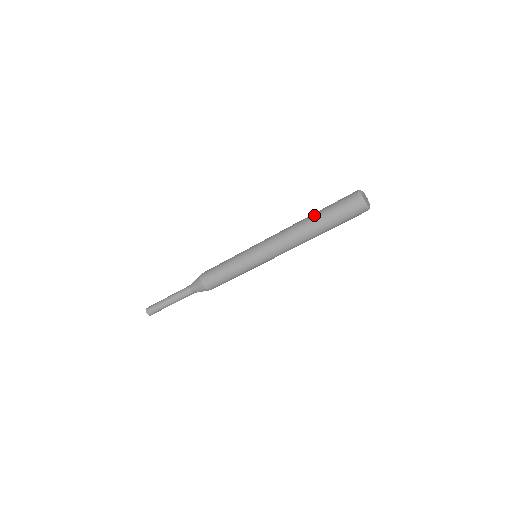
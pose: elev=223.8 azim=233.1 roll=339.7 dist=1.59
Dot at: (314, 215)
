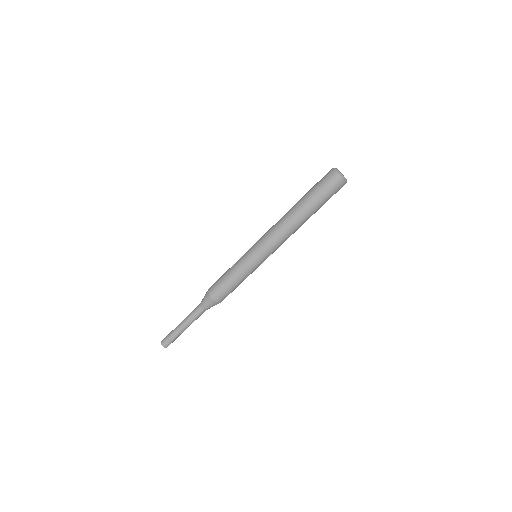
Dot at: (302, 204)
